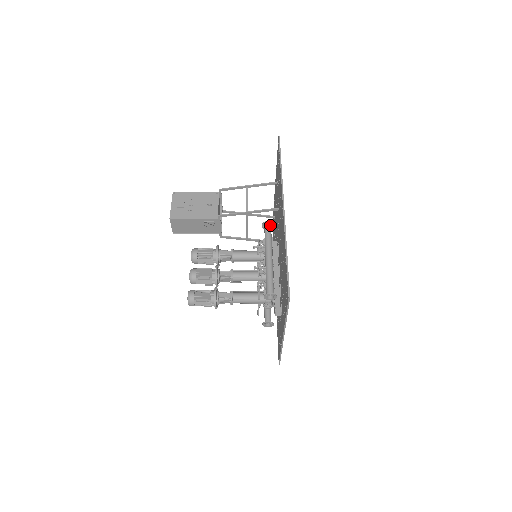
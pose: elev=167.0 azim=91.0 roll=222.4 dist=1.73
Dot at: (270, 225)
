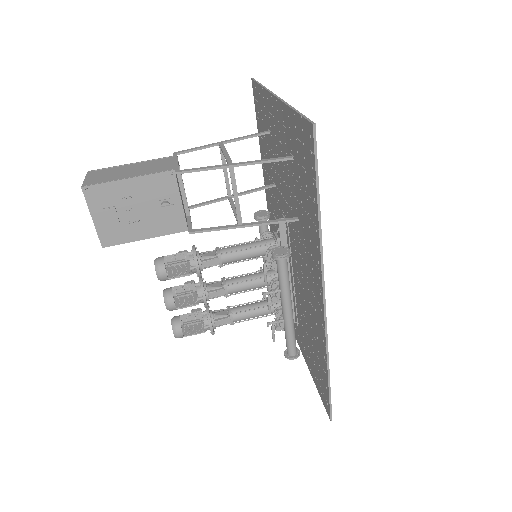
Dot at: (286, 256)
